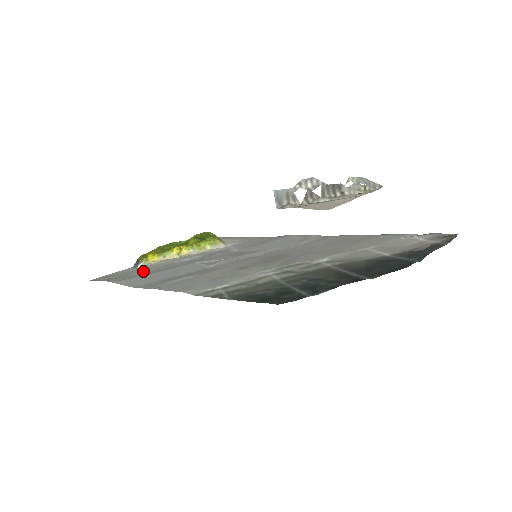
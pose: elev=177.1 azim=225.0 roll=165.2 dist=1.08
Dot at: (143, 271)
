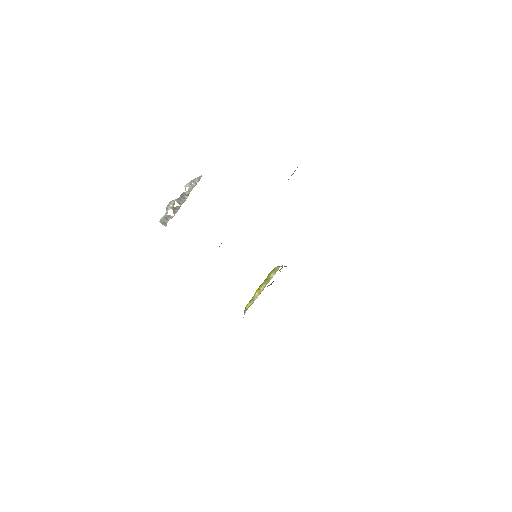
Dot at: occluded
